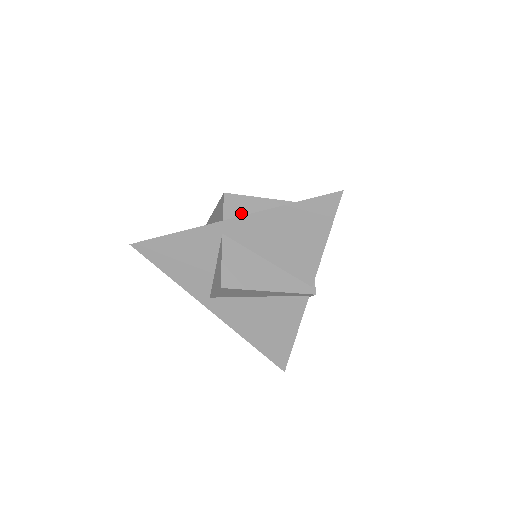
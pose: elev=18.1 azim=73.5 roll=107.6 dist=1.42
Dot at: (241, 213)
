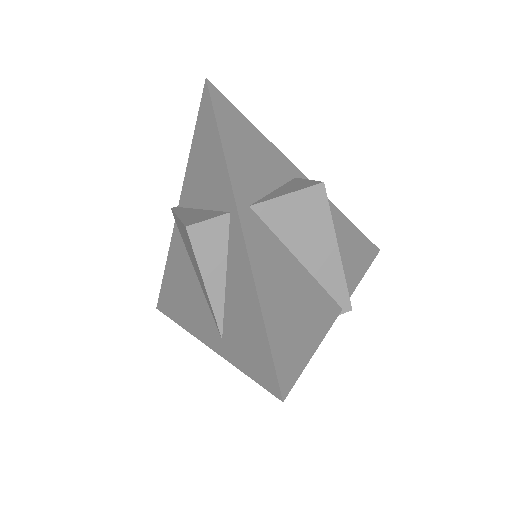
Dot at: occluded
